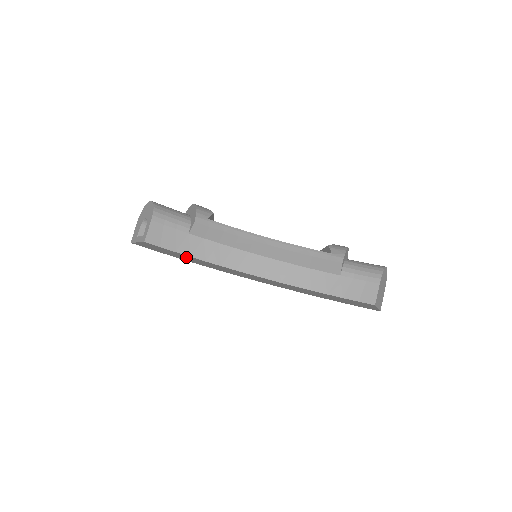
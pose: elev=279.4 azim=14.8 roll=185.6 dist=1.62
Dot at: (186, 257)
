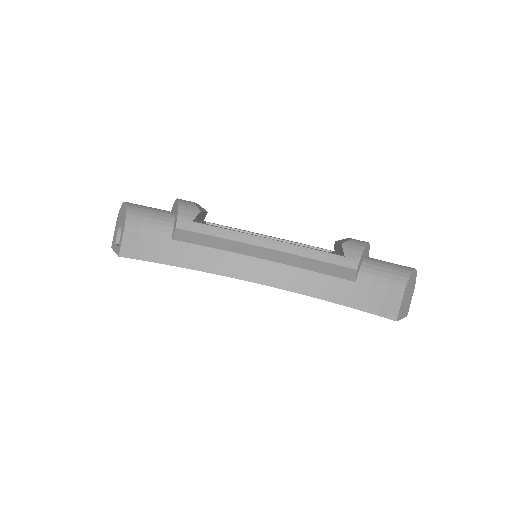
Dot at: occluded
